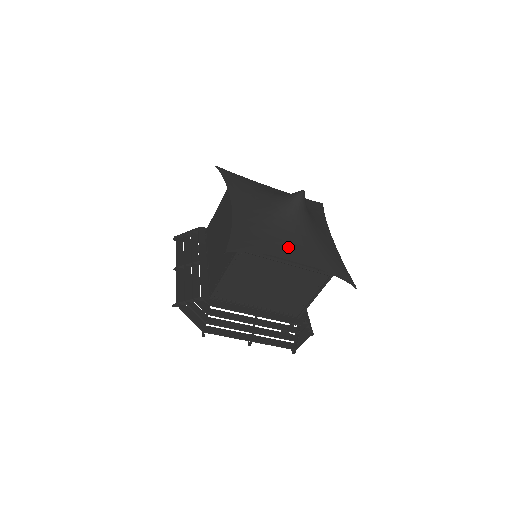
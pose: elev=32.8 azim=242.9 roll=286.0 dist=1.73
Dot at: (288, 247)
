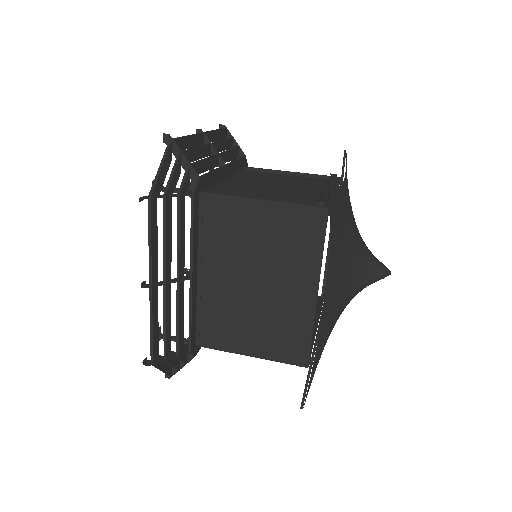
Dot at: occluded
